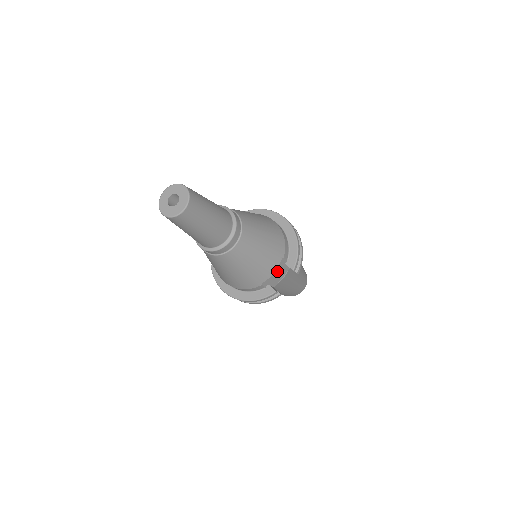
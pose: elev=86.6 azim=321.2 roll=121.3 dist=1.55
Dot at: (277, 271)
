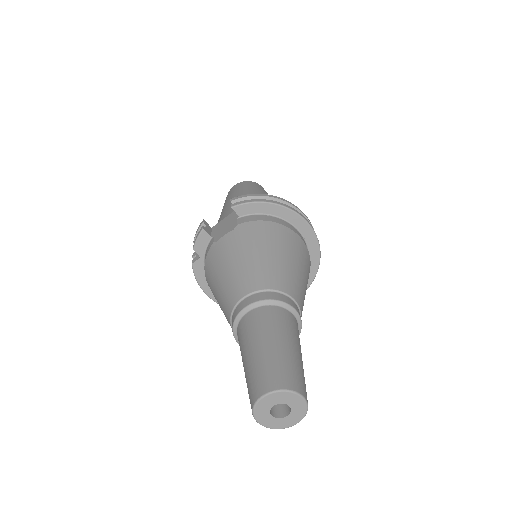
Dot at: occluded
